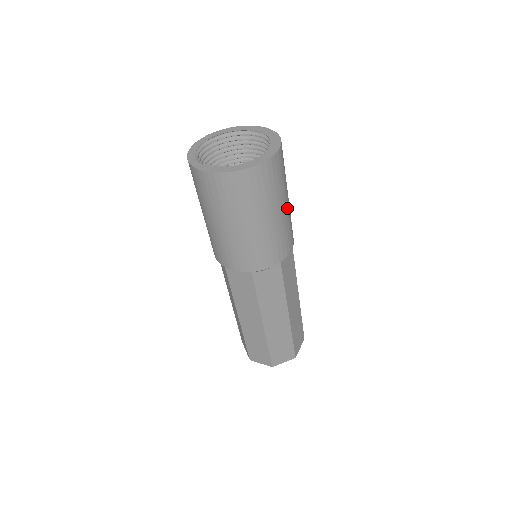
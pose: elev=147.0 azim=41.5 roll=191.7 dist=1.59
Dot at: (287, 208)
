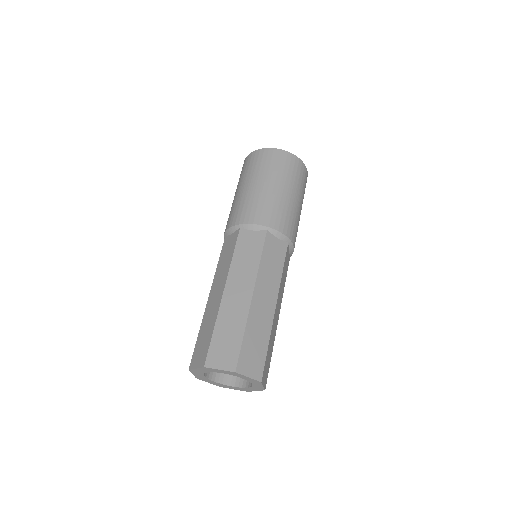
Dot at: occluded
